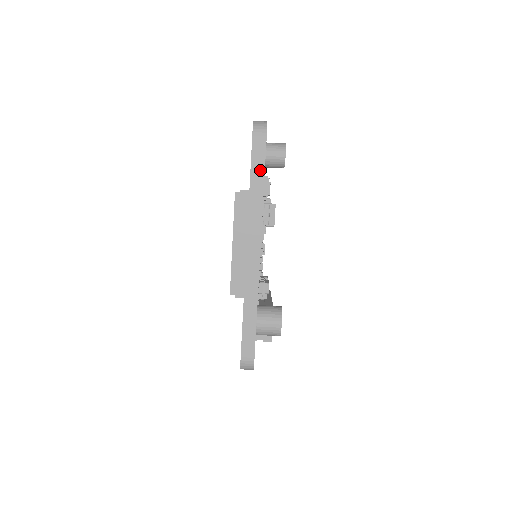
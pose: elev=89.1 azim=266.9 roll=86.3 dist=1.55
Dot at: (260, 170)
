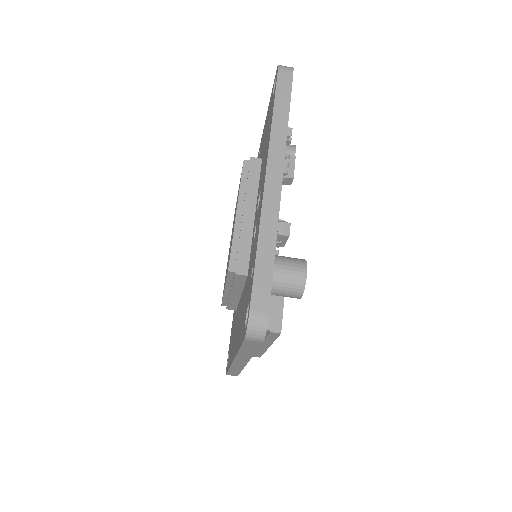
Dot at: (285, 102)
